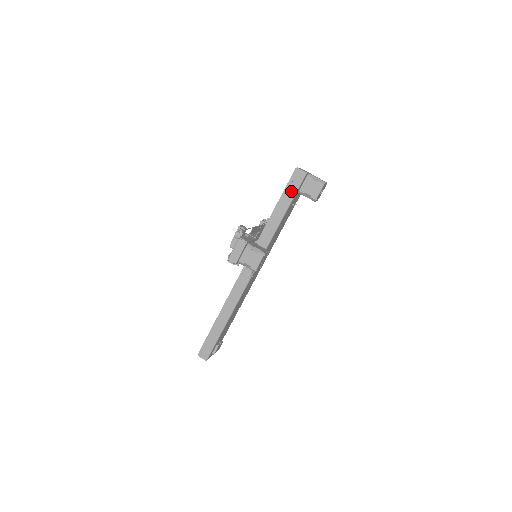
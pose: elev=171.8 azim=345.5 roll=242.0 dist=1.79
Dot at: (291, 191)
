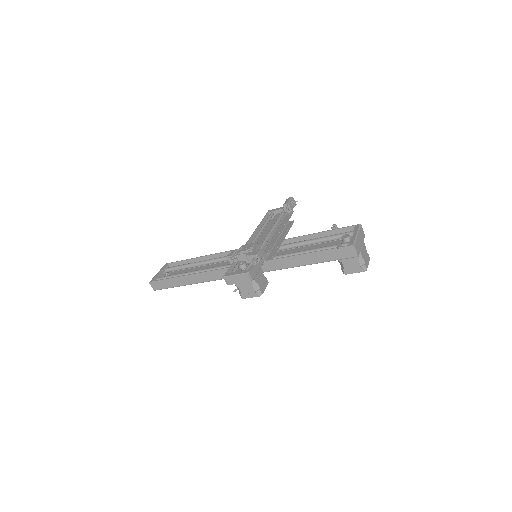
Dot at: (330, 256)
